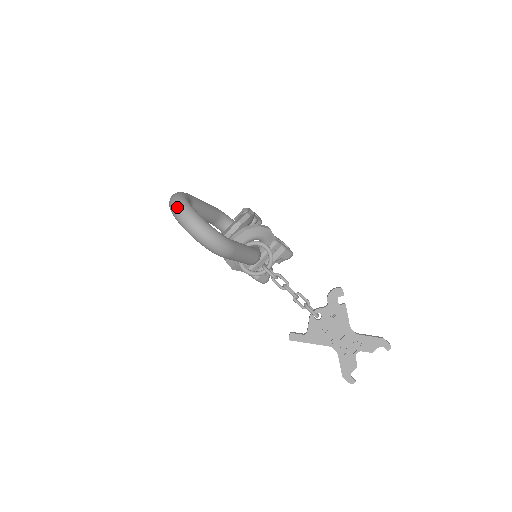
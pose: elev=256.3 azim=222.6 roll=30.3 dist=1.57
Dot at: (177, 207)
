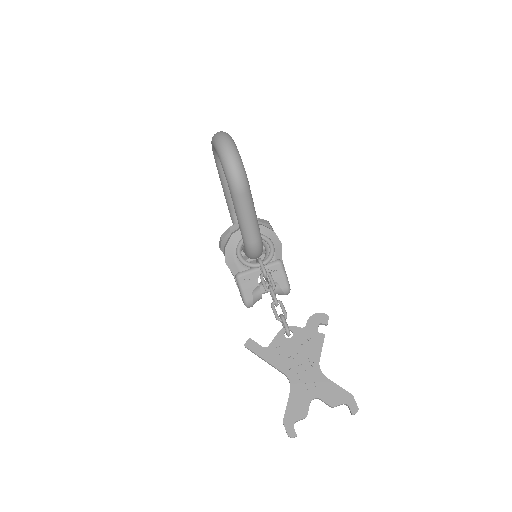
Dot at: (220, 131)
